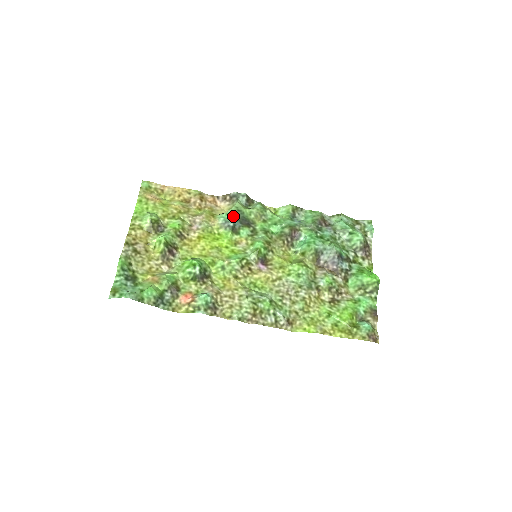
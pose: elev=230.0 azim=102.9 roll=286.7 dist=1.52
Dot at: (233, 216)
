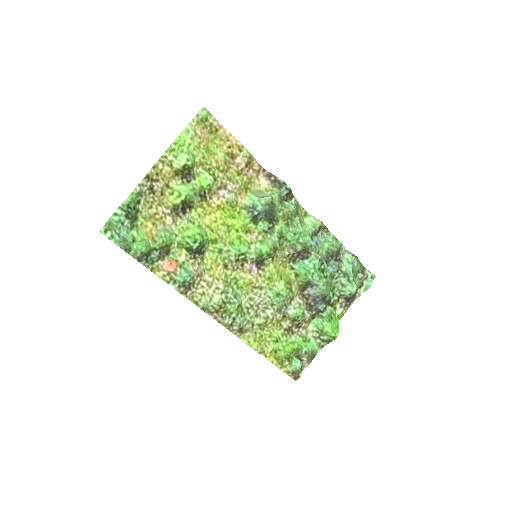
Dot at: (263, 206)
